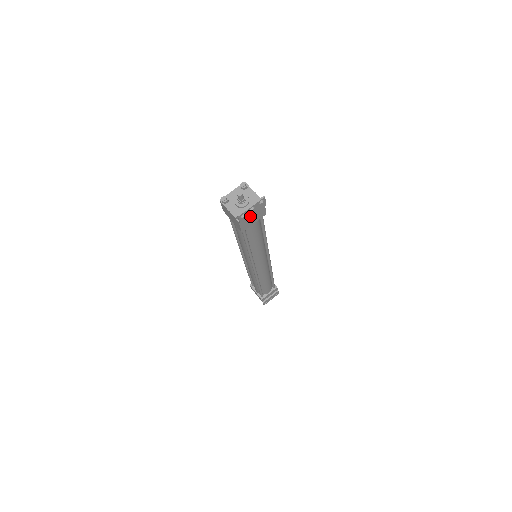
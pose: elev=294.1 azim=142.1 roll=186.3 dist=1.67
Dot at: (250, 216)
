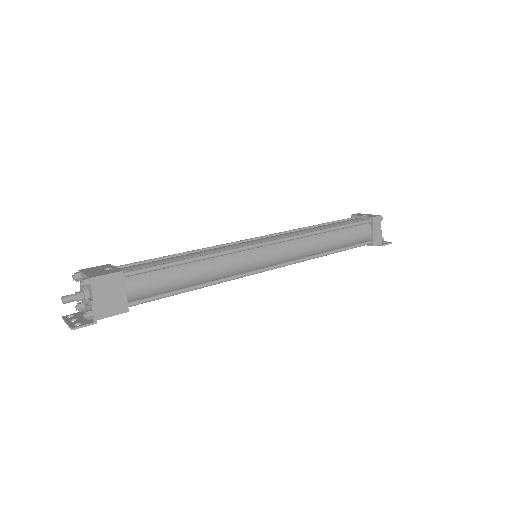
Dot at: occluded
